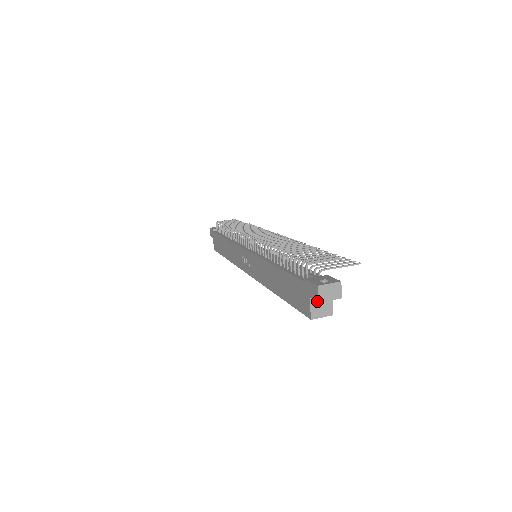
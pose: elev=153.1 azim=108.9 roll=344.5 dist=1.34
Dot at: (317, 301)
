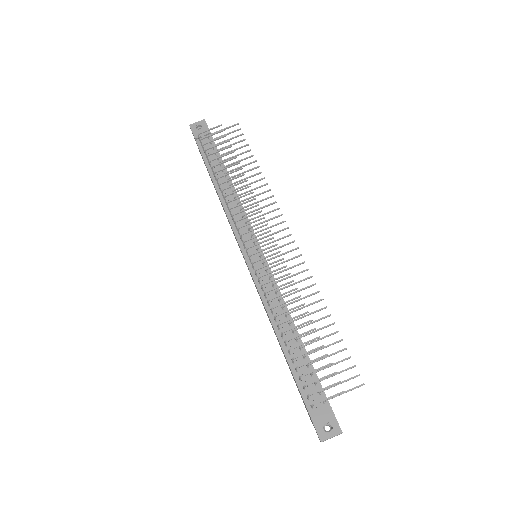
Dot at: occluded
